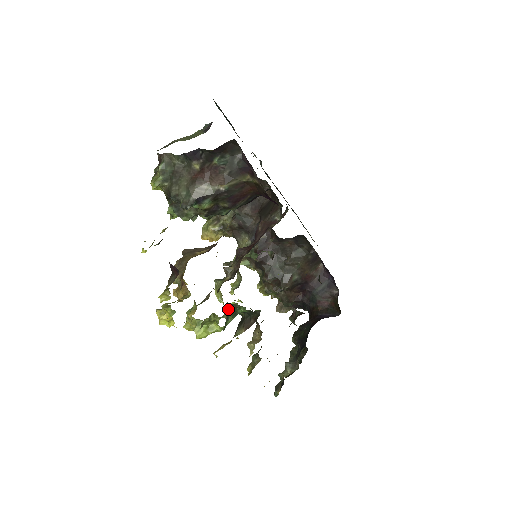
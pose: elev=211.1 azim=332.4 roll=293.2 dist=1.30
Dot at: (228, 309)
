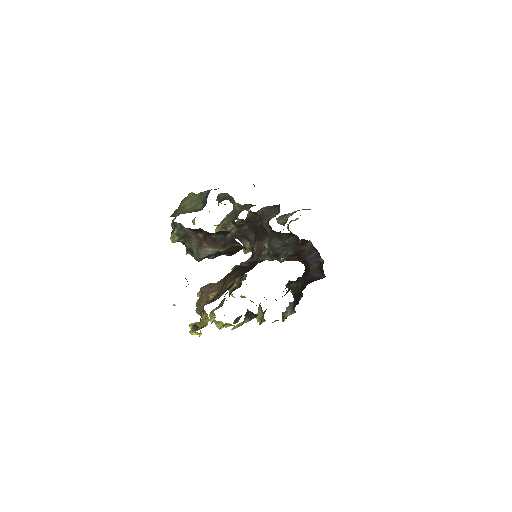
Dot at: (235, 319)
